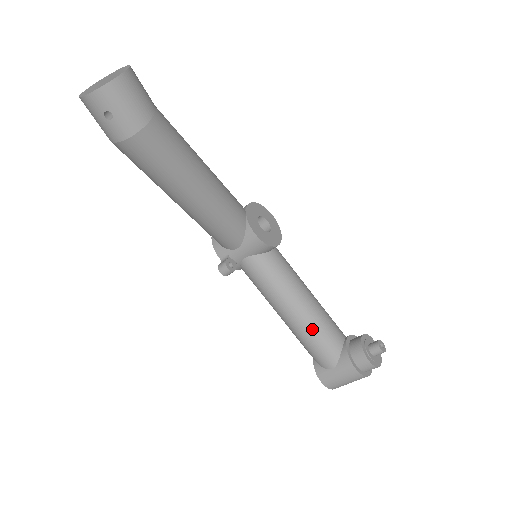
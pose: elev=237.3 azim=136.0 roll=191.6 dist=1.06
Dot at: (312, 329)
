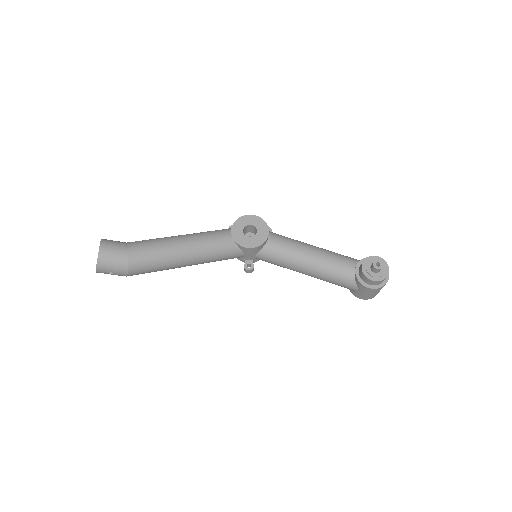
Dot at: (325, 275)
